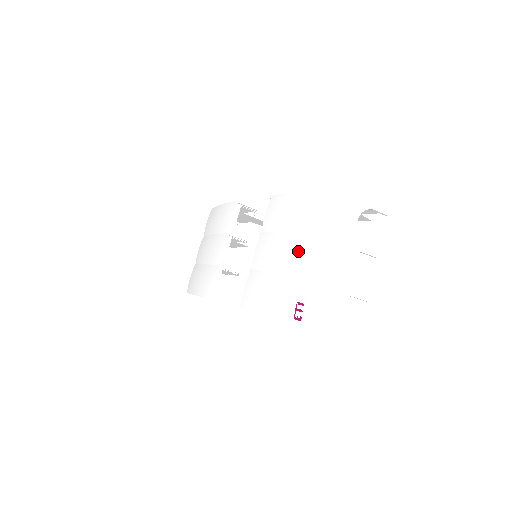
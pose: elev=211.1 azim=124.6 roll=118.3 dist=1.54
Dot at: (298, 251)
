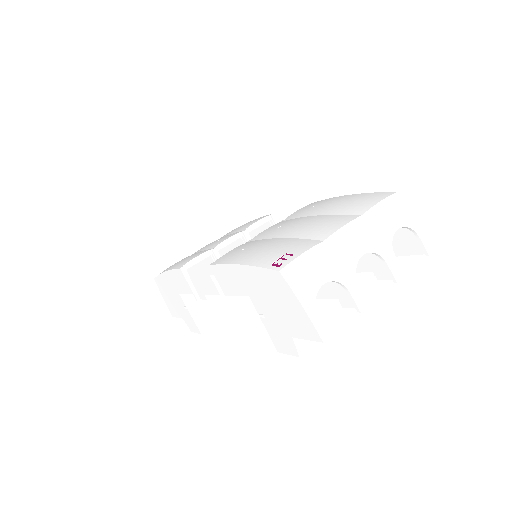
Dot at: (317, 223)
